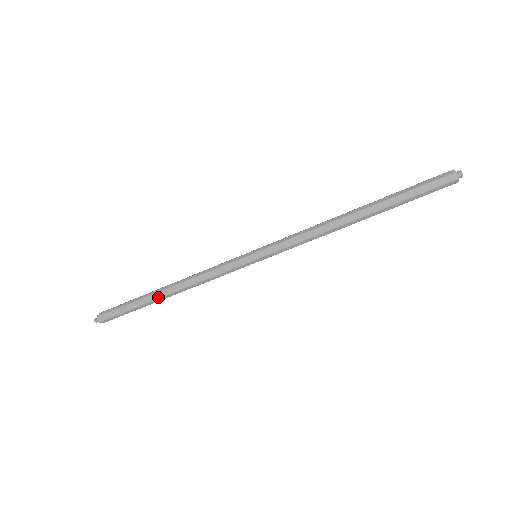
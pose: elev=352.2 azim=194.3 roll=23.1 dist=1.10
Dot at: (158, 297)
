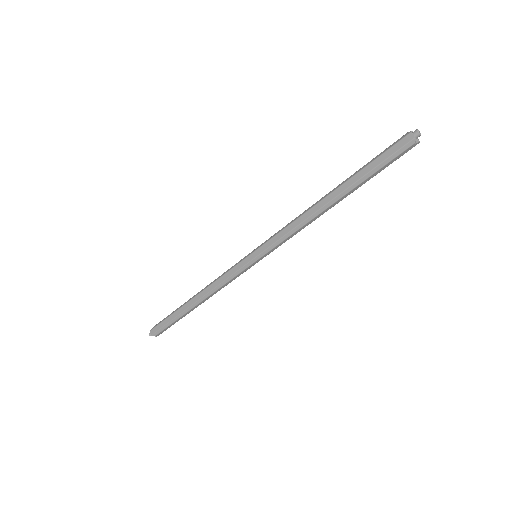
Dot at: (188, 306)
